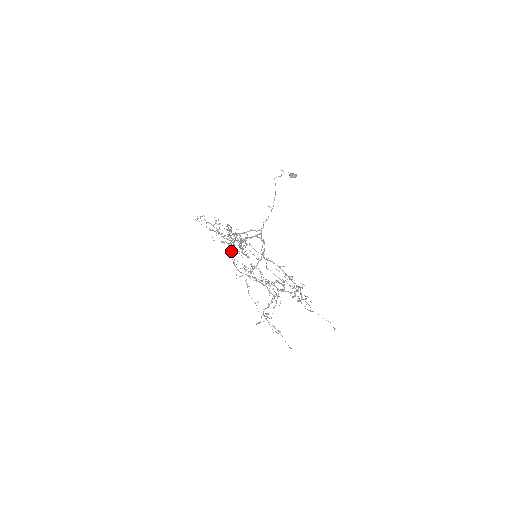
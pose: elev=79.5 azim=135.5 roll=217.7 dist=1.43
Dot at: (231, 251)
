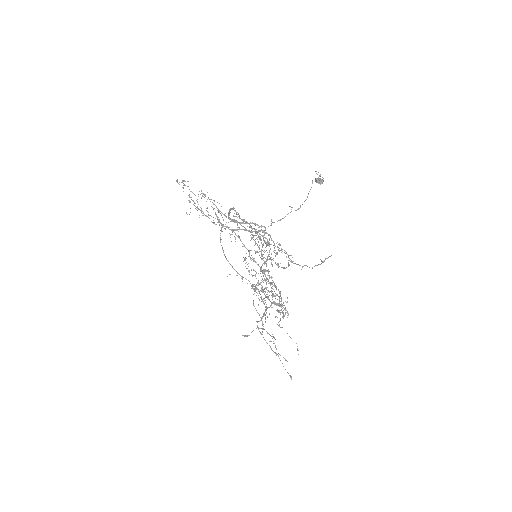
Dot at: occluded
